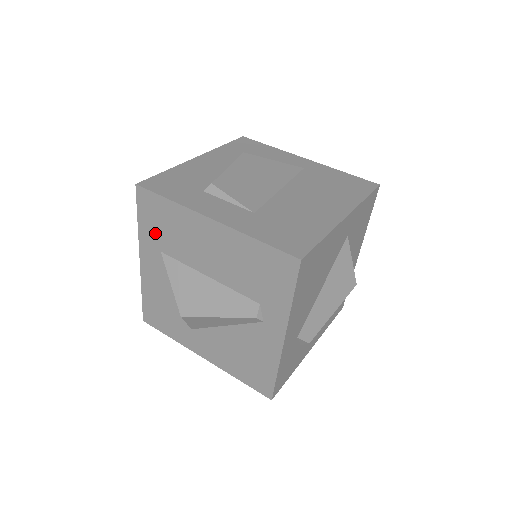
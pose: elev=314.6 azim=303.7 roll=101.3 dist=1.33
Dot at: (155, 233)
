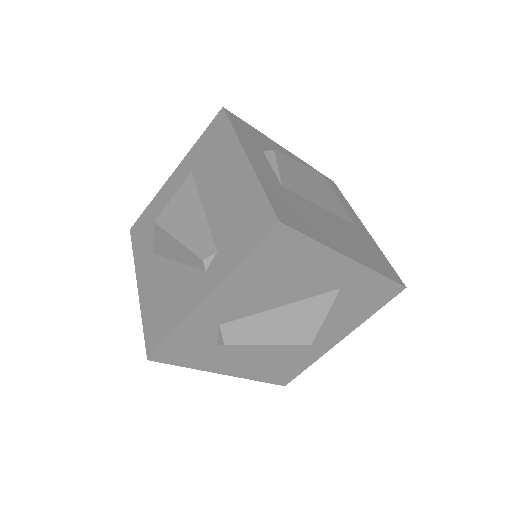
Dot at: (201, 153)
